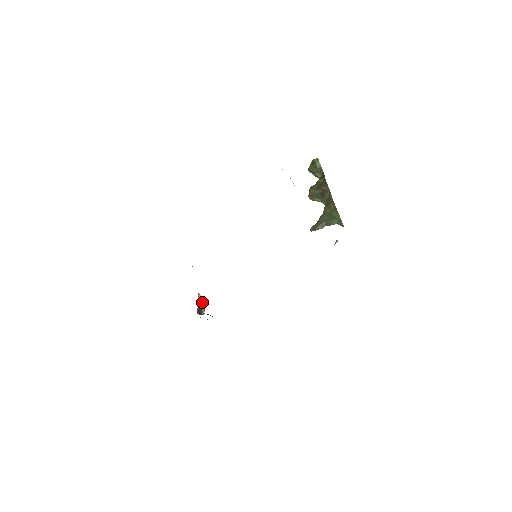
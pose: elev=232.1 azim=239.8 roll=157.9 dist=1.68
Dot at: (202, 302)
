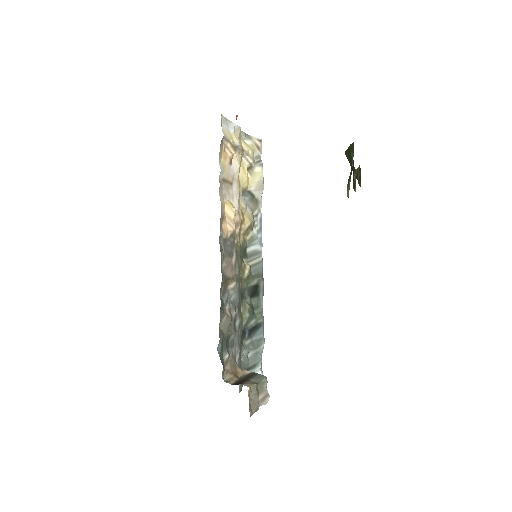
Dot at: (251, 377)
